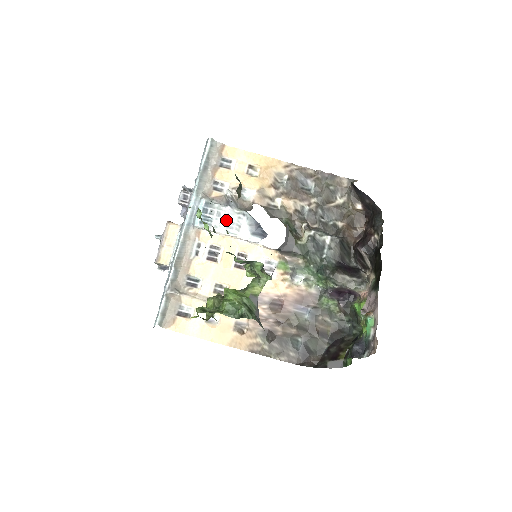
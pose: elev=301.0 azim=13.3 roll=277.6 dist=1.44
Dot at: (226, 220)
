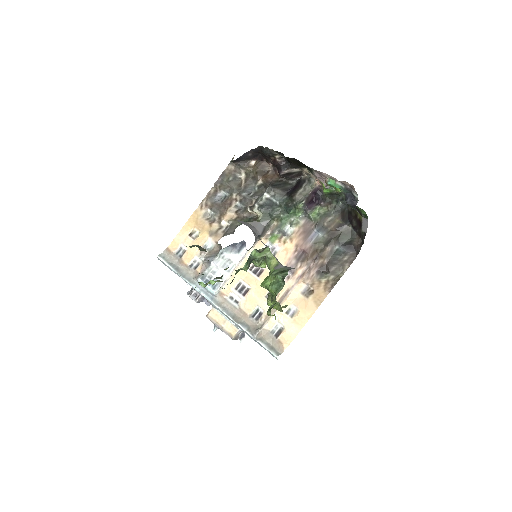
Dot at: (220, 268)
